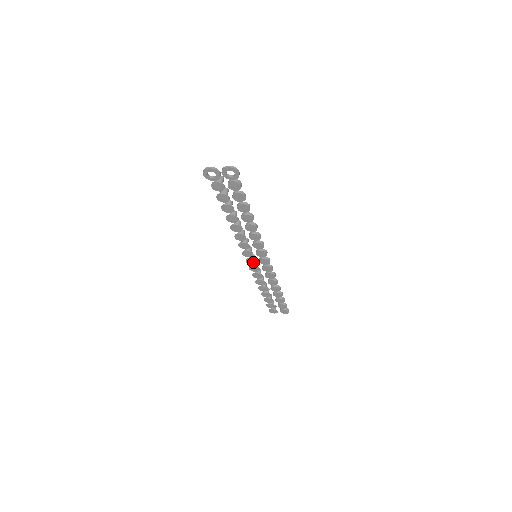
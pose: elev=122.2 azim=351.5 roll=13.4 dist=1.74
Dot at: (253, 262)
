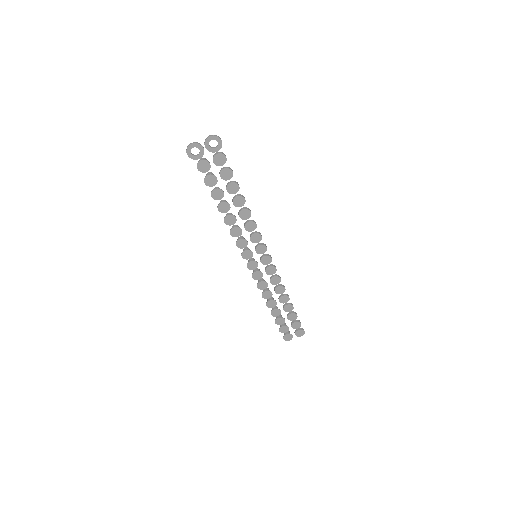
Dot at: (255, 265)
